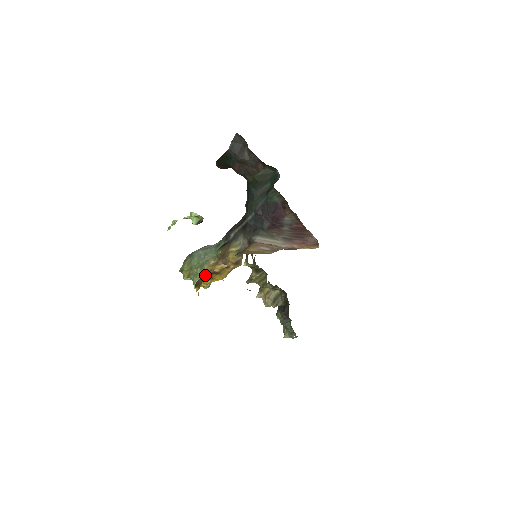
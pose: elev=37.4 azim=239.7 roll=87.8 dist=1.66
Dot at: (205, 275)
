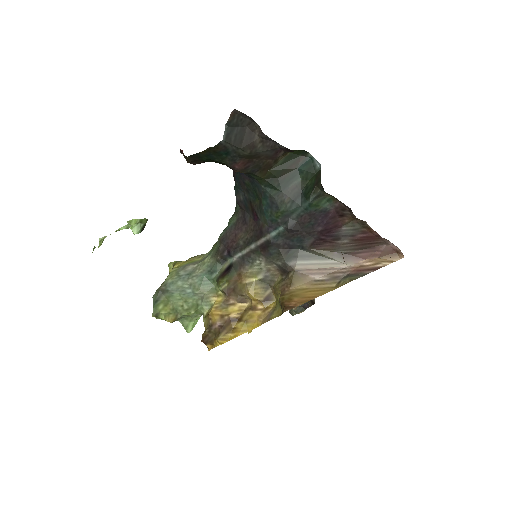
Dot at: (216, 326)
